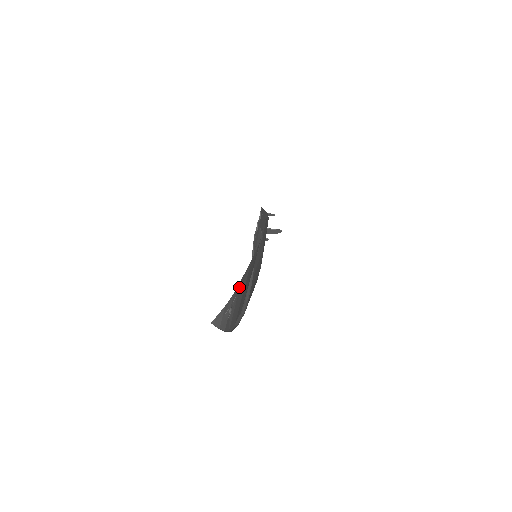
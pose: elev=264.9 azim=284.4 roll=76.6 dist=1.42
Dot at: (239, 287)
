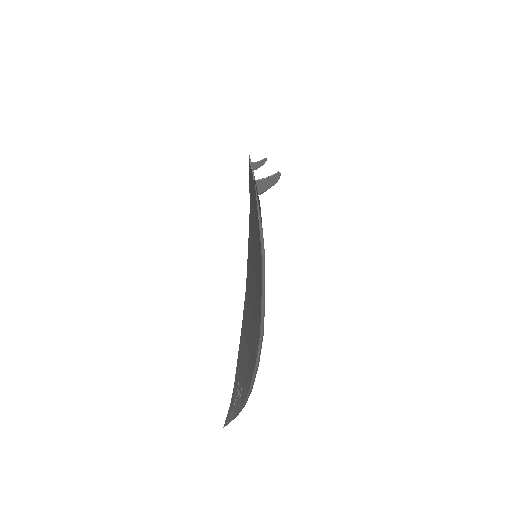
Dot at: (238, 369)
